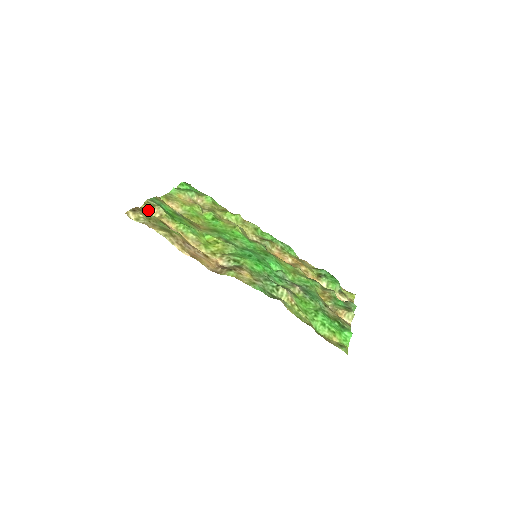
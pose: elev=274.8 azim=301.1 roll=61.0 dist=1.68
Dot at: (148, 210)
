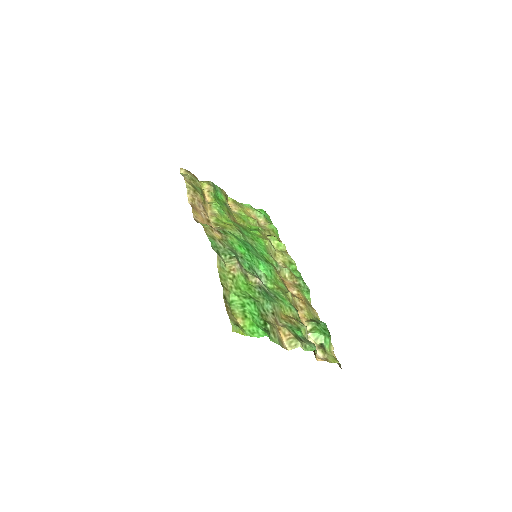
Dot at: (202, 183)
